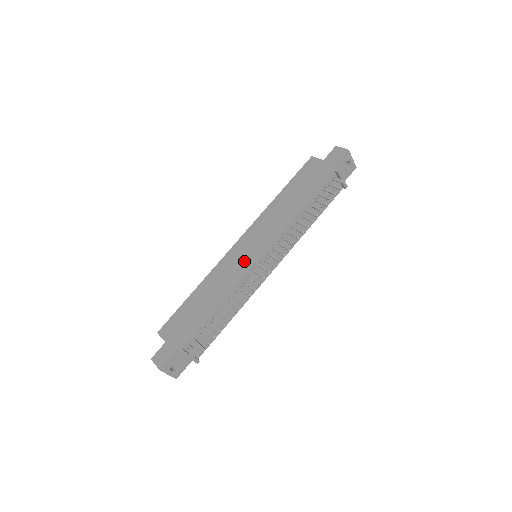
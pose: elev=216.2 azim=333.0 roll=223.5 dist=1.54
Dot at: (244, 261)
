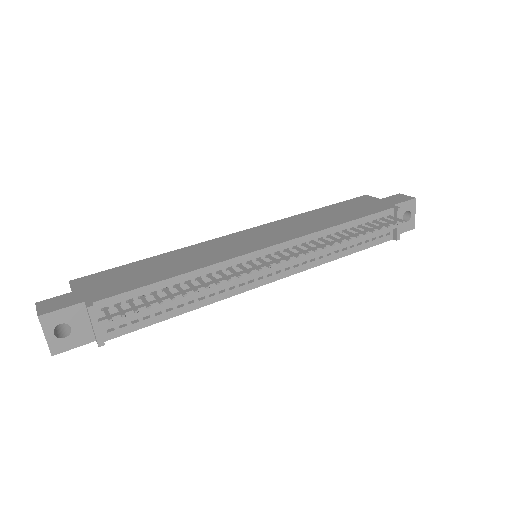
Dot at: (240, 246)
